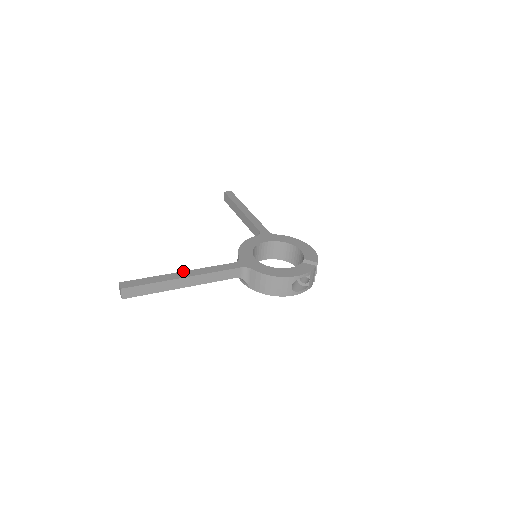
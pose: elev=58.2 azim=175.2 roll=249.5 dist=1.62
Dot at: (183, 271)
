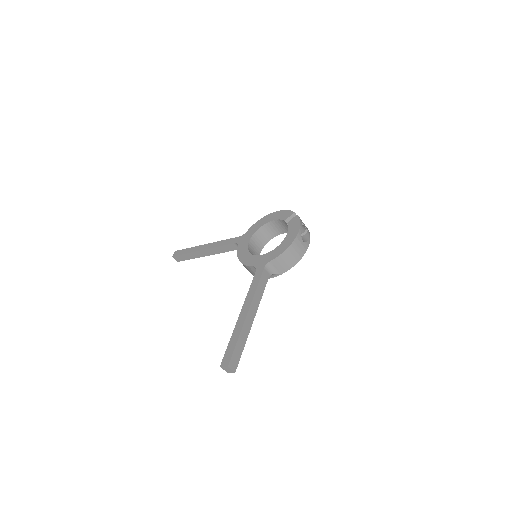
Dot at: (240, 313)
